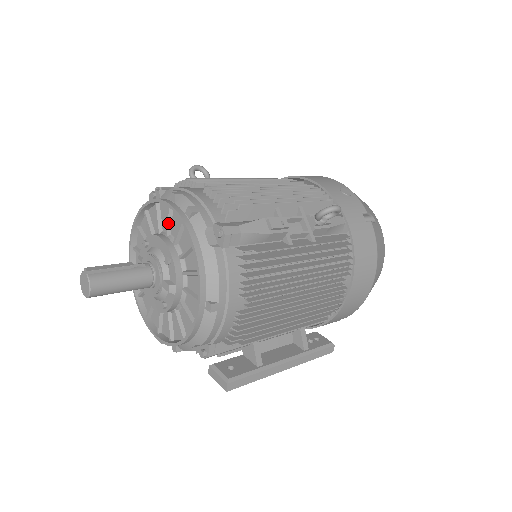
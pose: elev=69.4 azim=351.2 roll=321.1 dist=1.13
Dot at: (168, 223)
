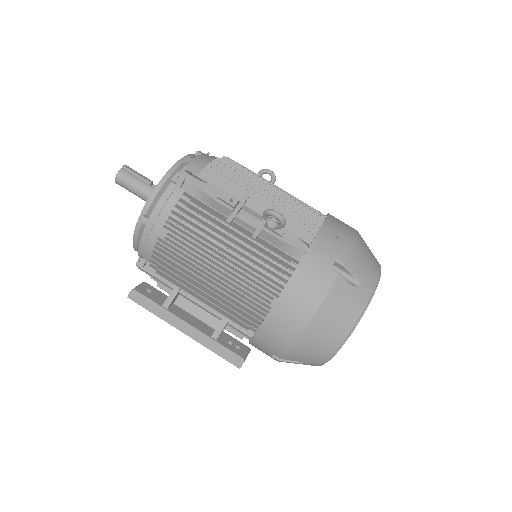
Dot at: occluded
